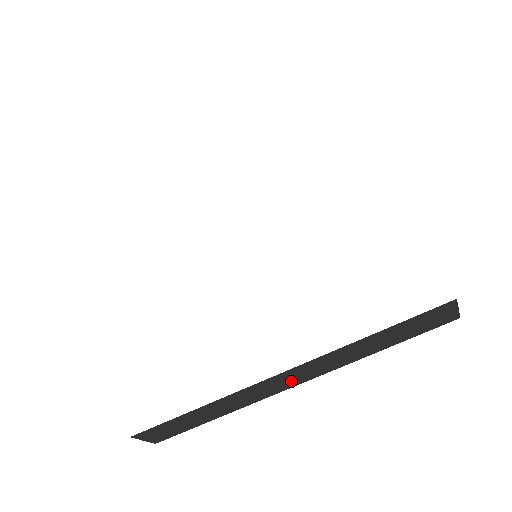
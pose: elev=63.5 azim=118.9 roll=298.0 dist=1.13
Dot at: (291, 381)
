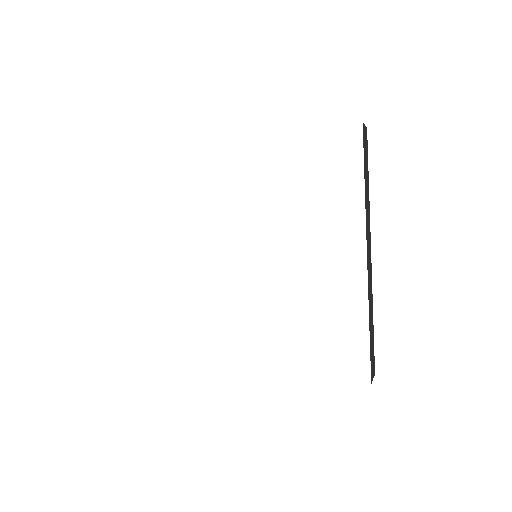
Dot at: occluded
